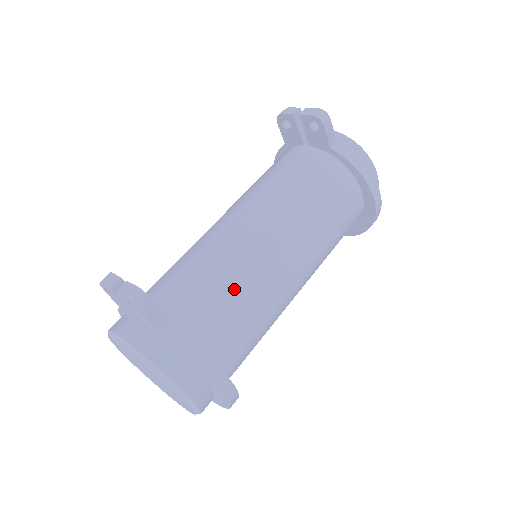
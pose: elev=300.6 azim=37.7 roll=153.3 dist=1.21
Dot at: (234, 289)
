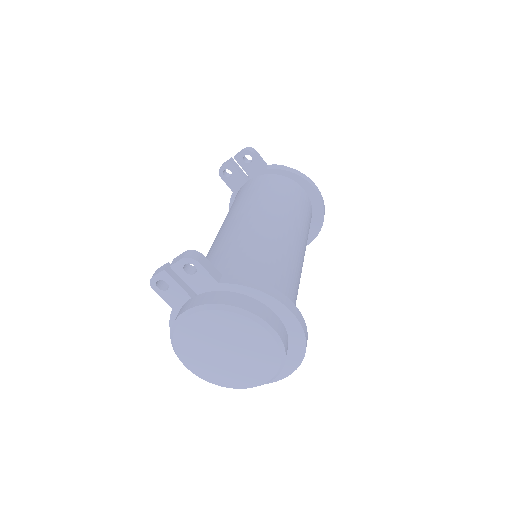
Dot at: (256, 249)
